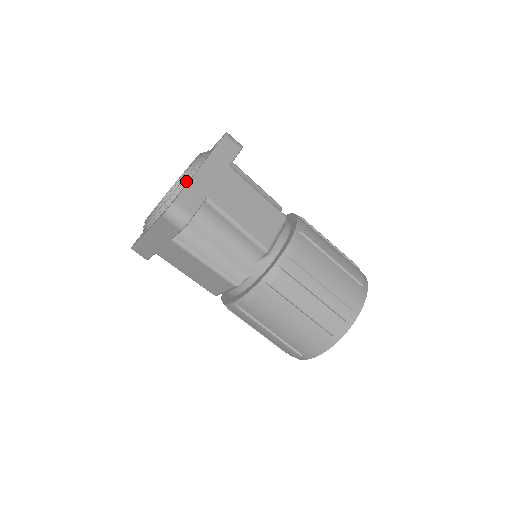
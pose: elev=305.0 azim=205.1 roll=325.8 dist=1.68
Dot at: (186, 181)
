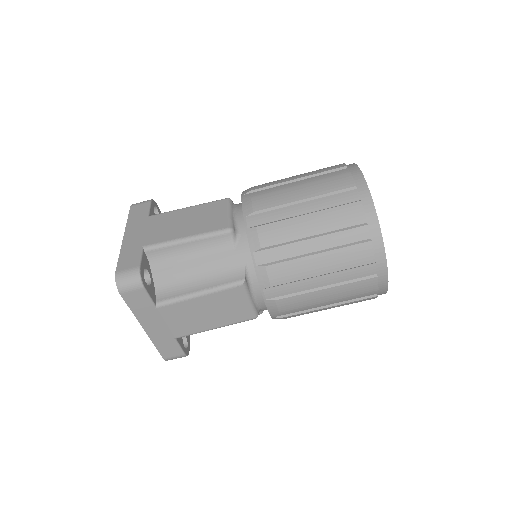
Dot at: occluded
